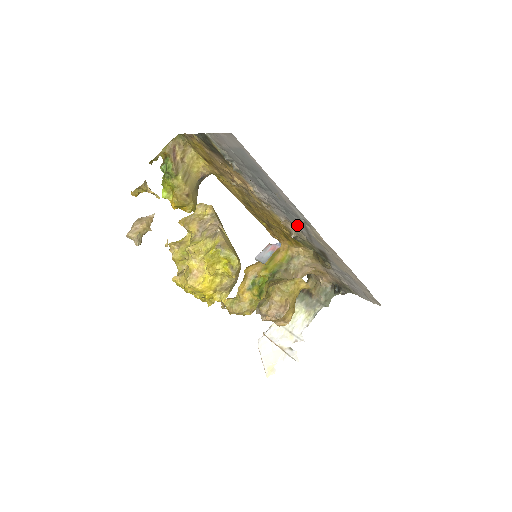
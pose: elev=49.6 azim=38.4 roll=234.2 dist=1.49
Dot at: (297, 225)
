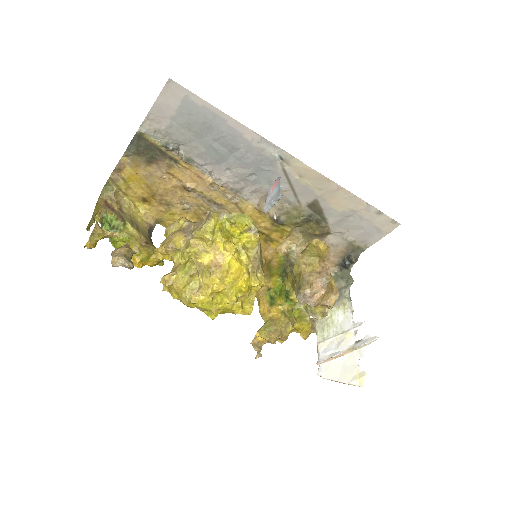
Dot at: occluded
